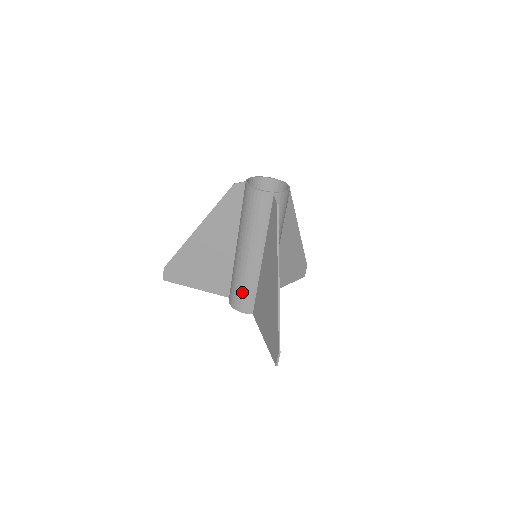
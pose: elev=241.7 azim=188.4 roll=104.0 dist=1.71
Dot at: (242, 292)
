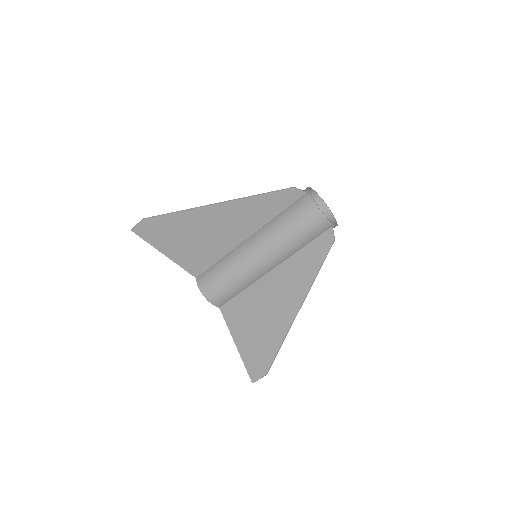
Dot at: (228, 287)
